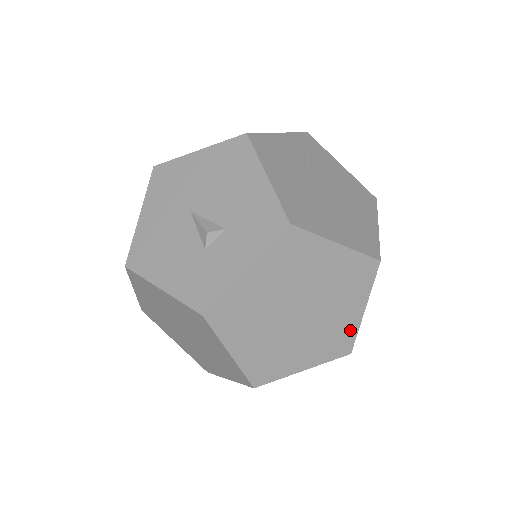
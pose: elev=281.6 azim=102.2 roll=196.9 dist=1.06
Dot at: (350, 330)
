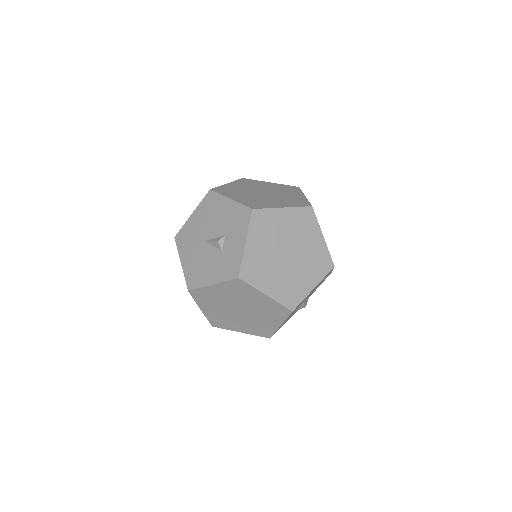
Dot at: (324, 252)
